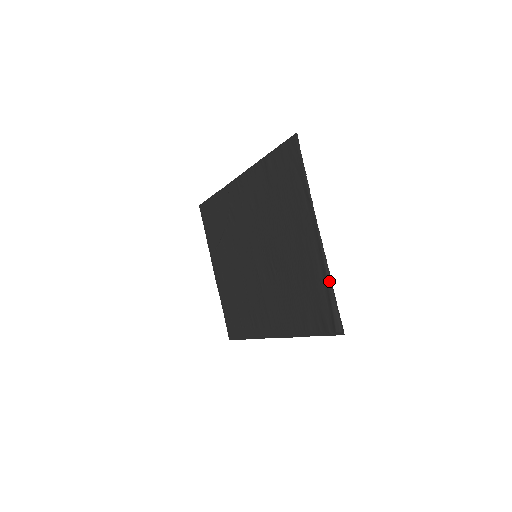
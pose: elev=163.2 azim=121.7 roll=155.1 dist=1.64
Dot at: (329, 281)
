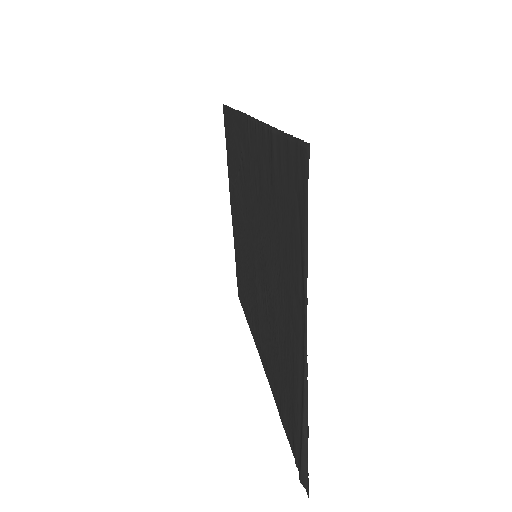
Dot at: (305, 424)
